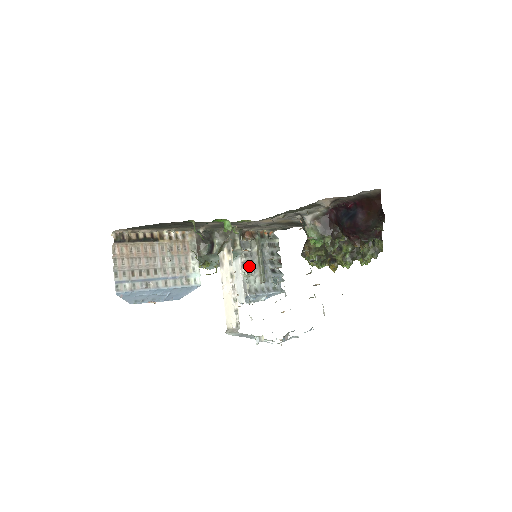
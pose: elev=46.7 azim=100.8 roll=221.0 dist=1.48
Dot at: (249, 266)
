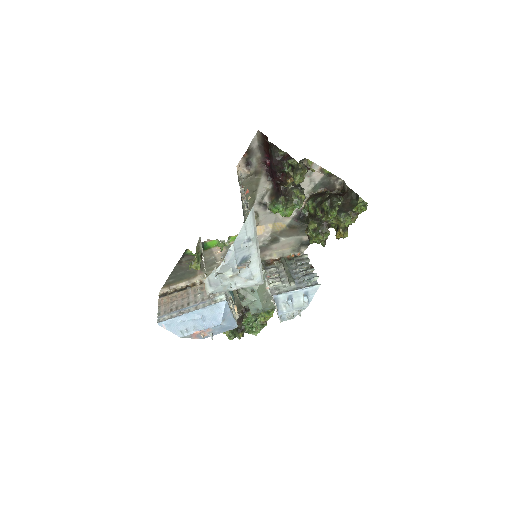
Dot at: (275, 278)
